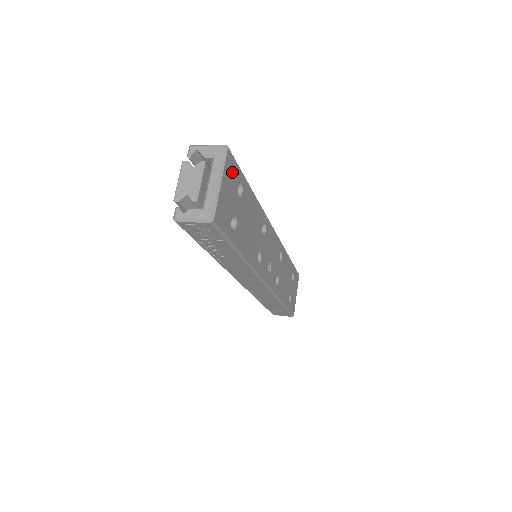
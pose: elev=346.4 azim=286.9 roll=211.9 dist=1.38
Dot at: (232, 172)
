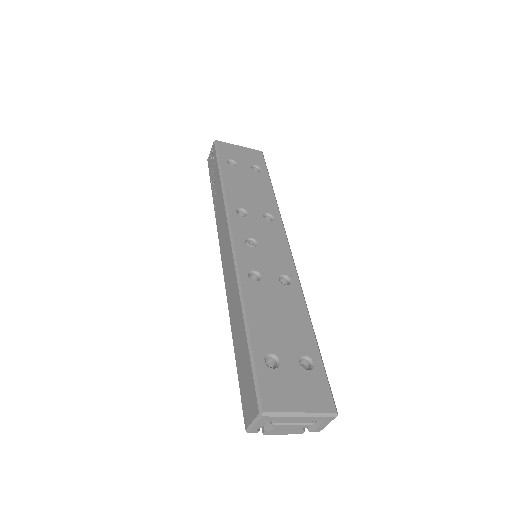
Dot at: (256, 158)
